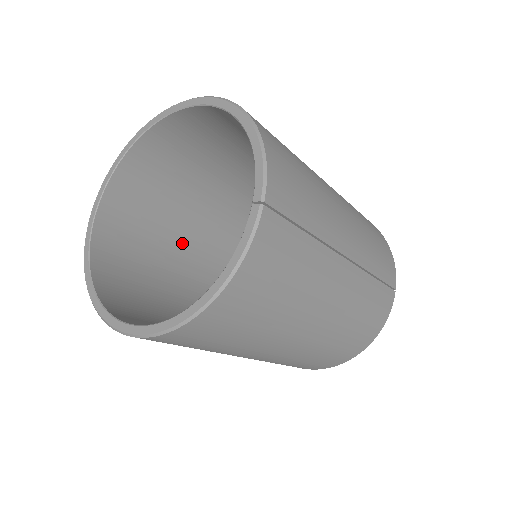
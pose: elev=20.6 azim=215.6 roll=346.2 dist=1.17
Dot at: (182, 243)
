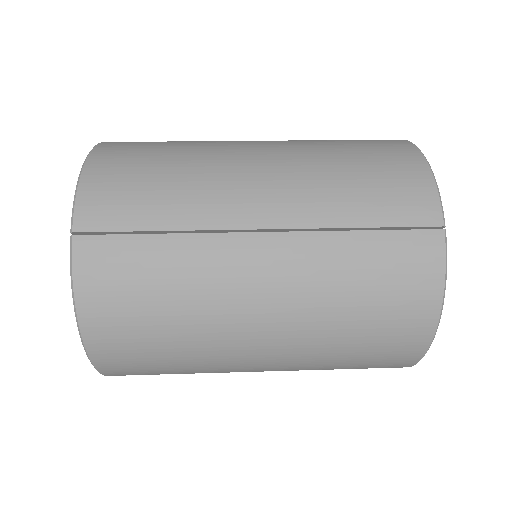
Dot at: occluded
